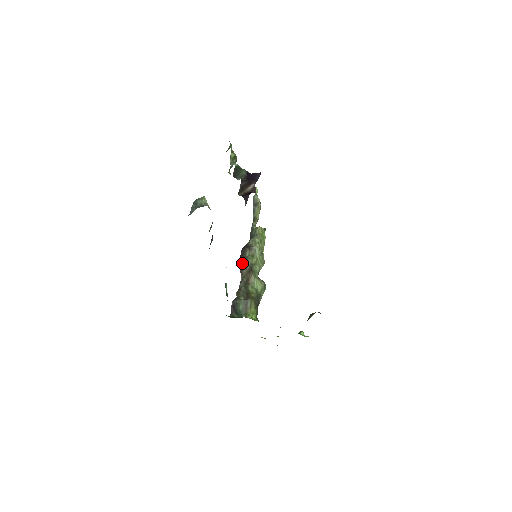
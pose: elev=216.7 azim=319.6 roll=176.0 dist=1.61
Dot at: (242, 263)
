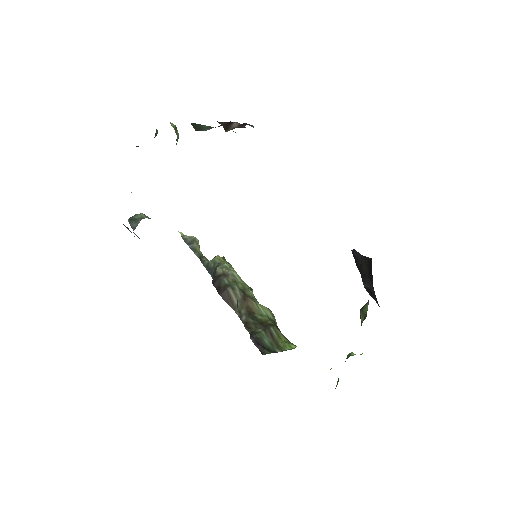
Dot at: (227, 294)
